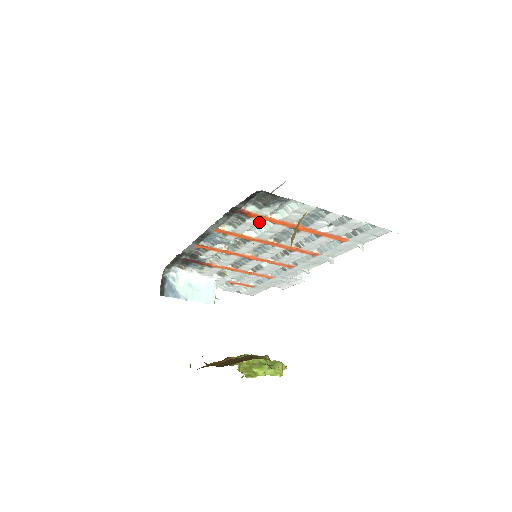
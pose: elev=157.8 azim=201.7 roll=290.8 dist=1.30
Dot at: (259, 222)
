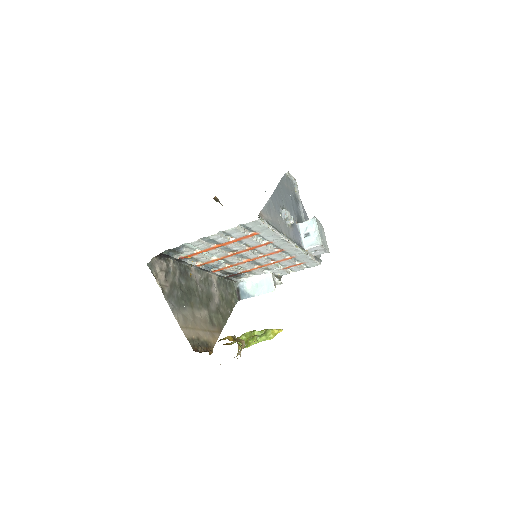
Dot at: (204, 253)
